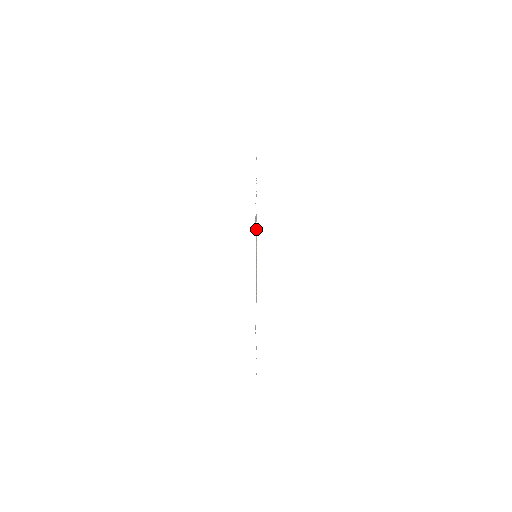
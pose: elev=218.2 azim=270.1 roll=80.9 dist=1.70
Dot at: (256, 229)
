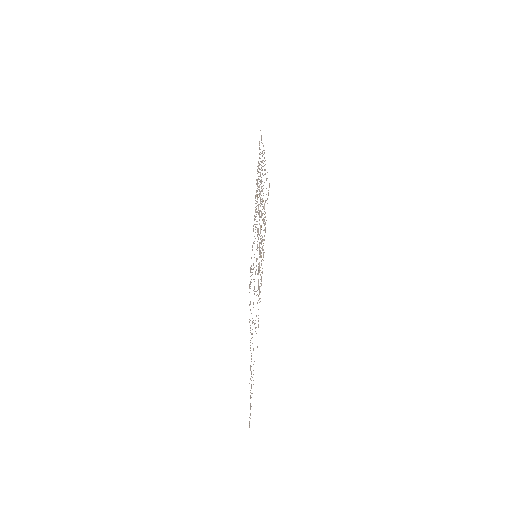
Dot at: (260, 193)
